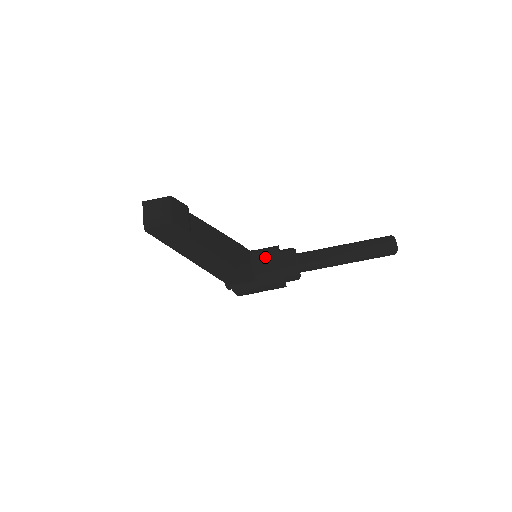
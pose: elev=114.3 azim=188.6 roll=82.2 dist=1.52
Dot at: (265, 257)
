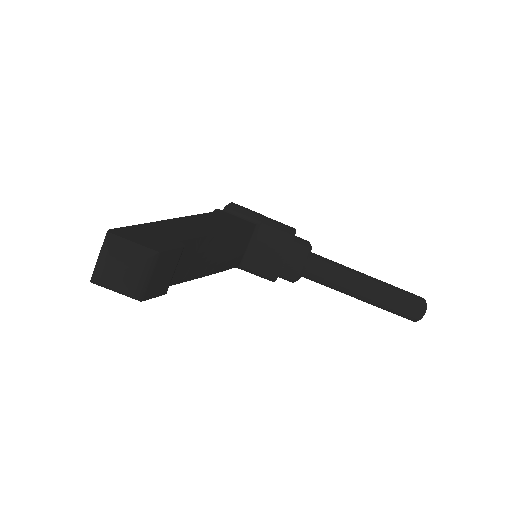
Dot at: (268, 249)
